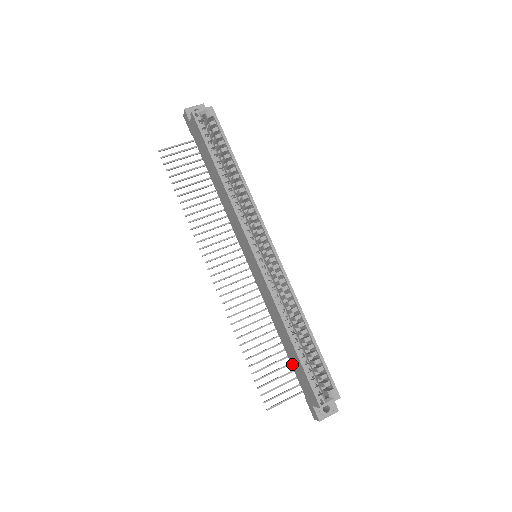
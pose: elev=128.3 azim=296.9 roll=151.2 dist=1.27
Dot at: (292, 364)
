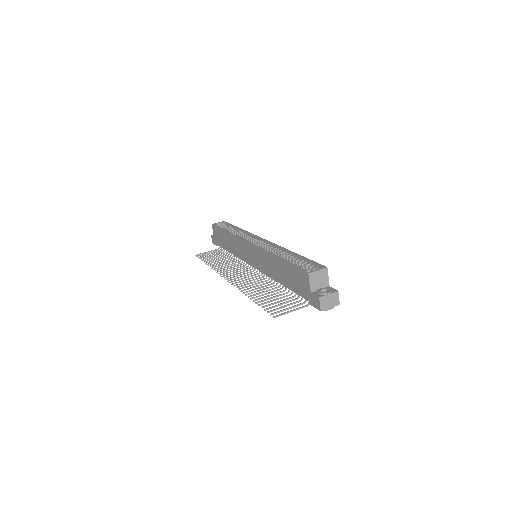
Dot at: (292, 288)
